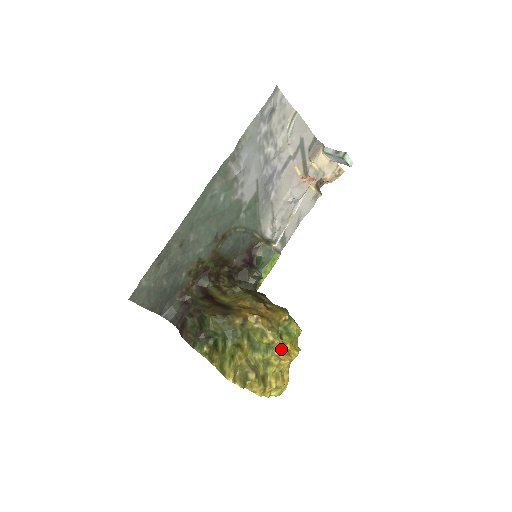
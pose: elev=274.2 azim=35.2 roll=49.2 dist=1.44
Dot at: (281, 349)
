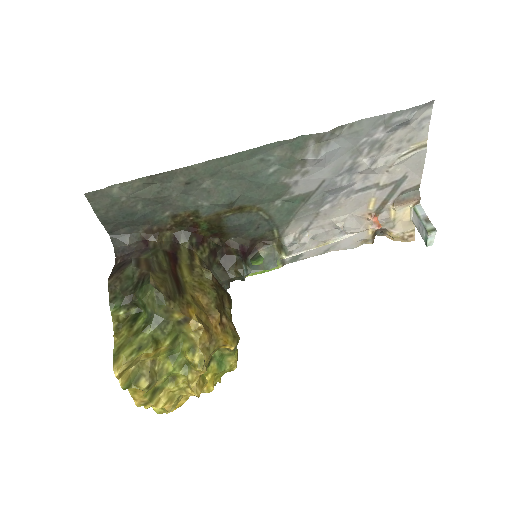
Dot at: (198, 377)
